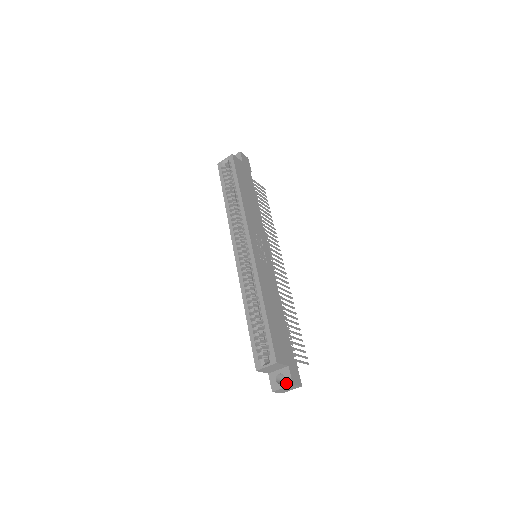
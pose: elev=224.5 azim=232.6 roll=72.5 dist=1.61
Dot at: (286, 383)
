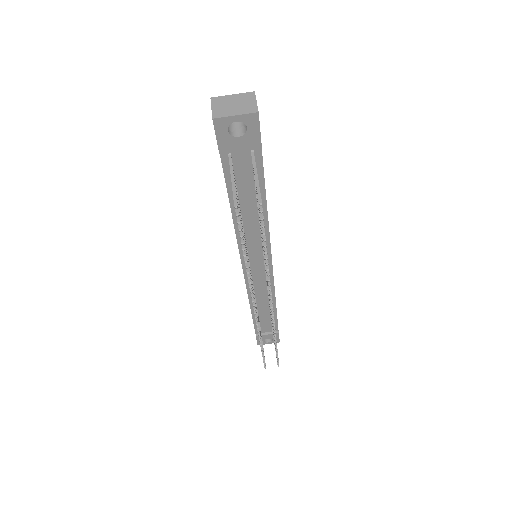
Dot at: (243, 98)
